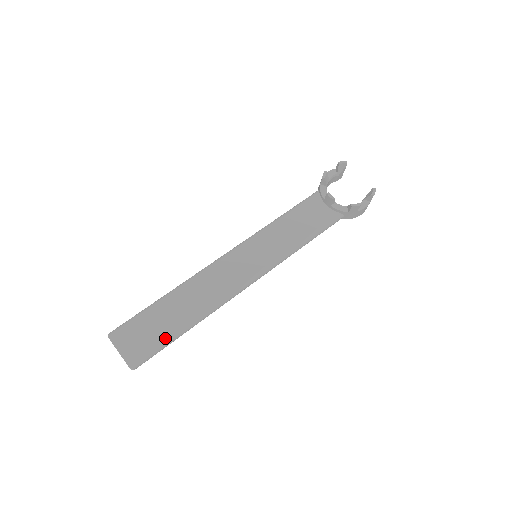
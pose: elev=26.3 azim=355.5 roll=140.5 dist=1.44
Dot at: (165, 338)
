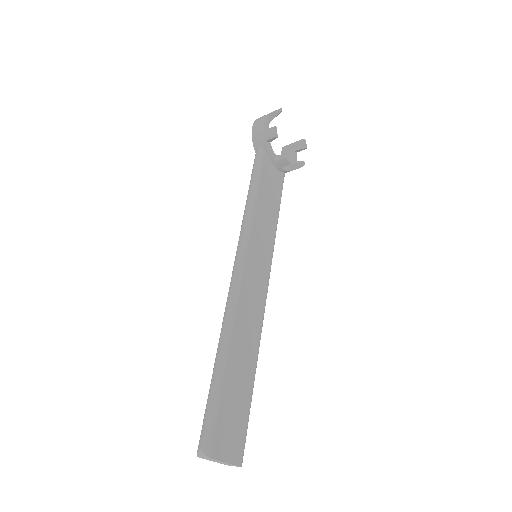
Dot at: (249, 407)
